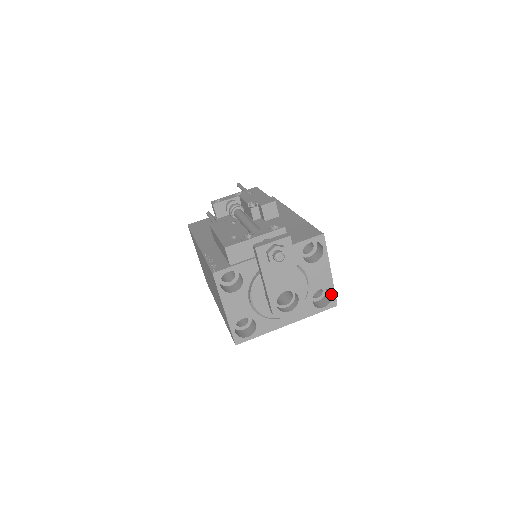
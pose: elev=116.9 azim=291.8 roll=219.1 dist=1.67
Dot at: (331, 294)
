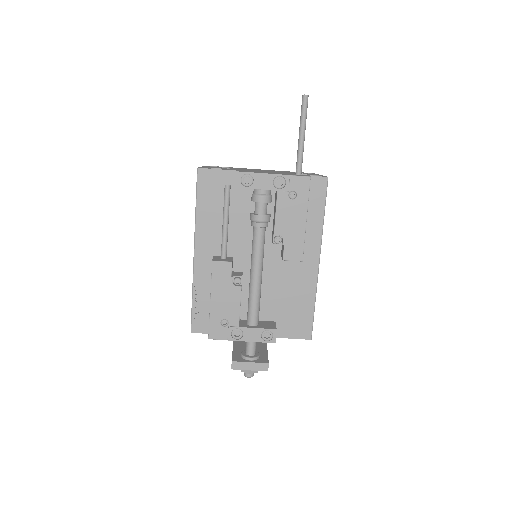
Dot at: occluded
